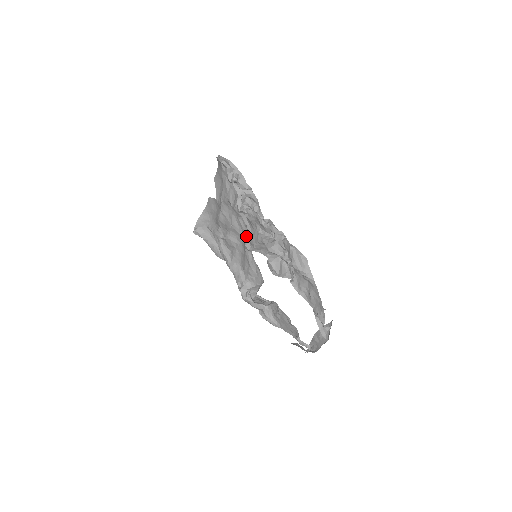
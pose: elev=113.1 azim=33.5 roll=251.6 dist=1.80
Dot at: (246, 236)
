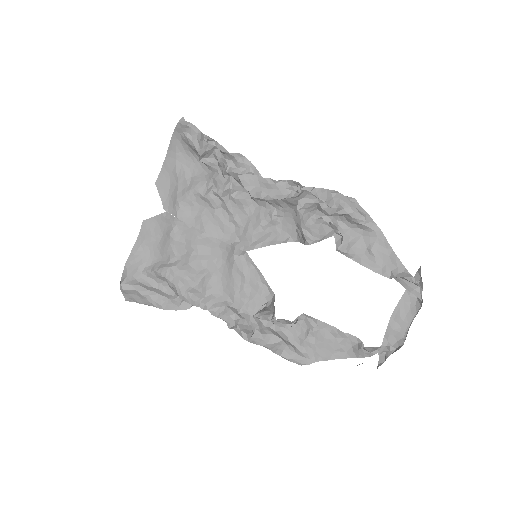
Dot at: (231, 235)
